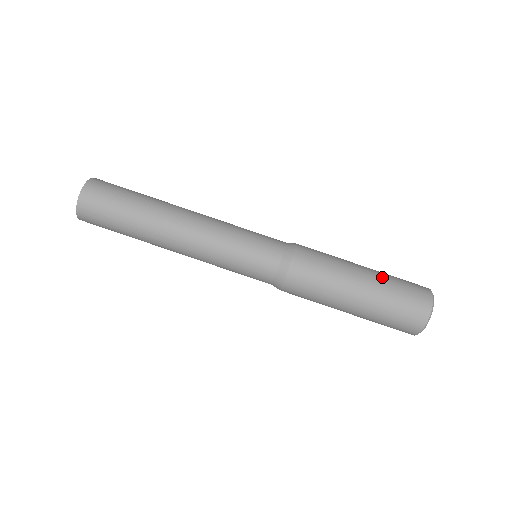
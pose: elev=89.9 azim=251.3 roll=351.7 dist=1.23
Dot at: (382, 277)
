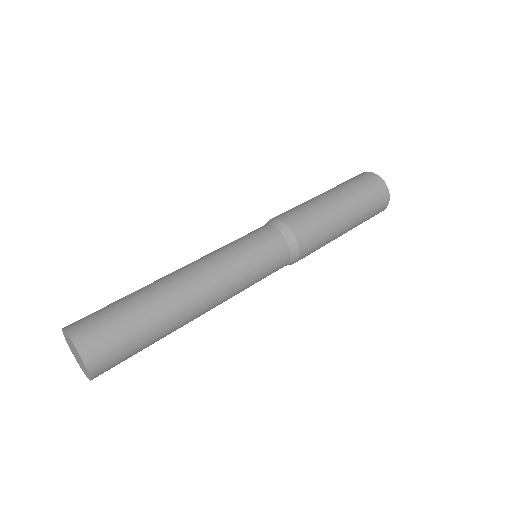
Dot at: occluded
